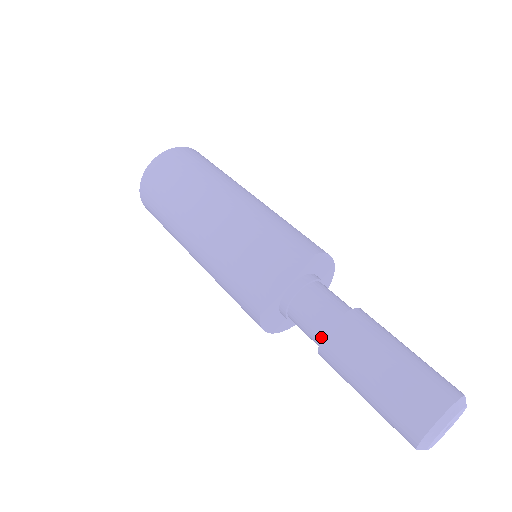
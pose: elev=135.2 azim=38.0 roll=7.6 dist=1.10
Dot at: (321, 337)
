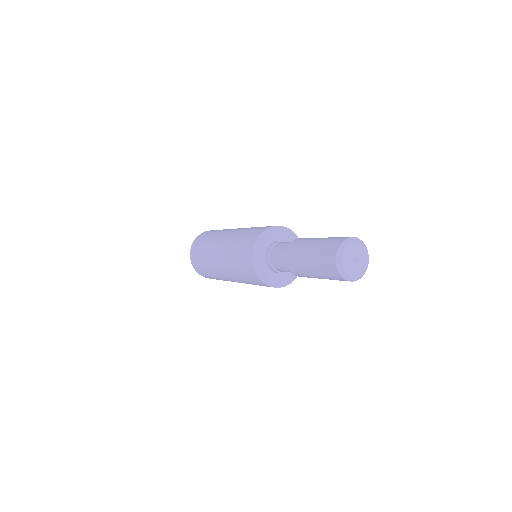
Dot at: occluded
